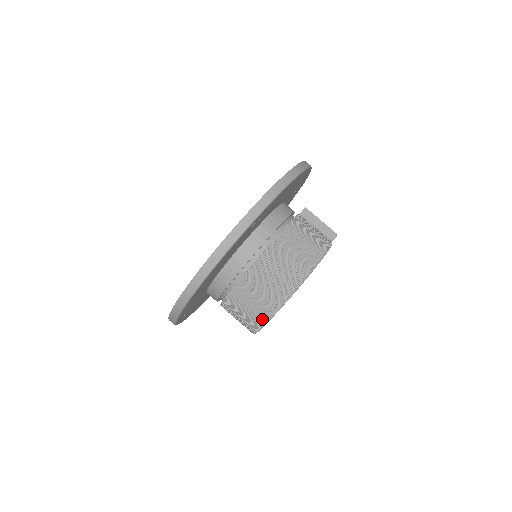
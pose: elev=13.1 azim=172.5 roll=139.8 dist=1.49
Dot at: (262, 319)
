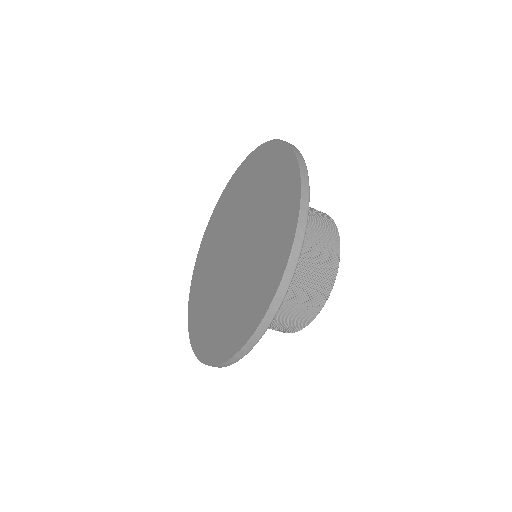
Dot at: (324, 295)
